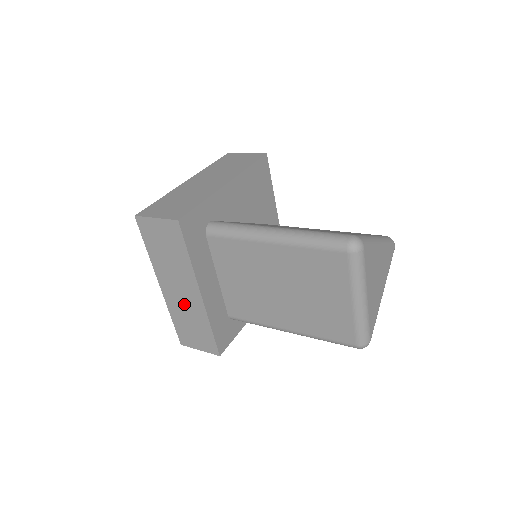
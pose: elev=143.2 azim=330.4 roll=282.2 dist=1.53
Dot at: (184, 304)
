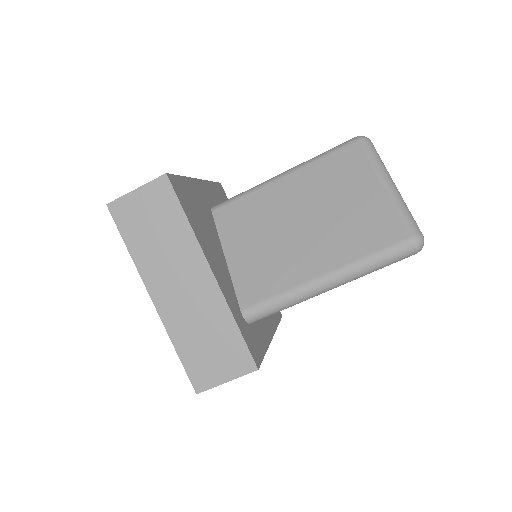
Dot at: occluded
